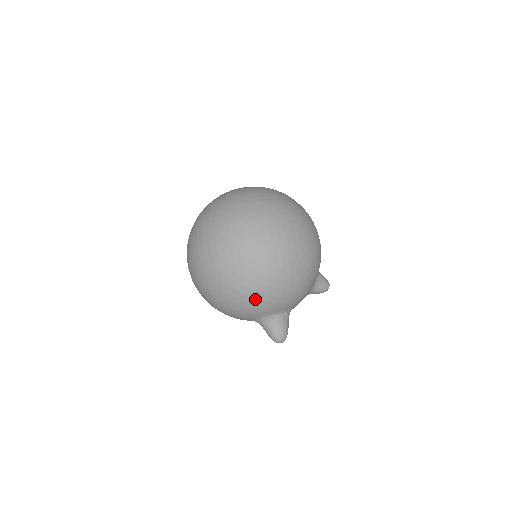
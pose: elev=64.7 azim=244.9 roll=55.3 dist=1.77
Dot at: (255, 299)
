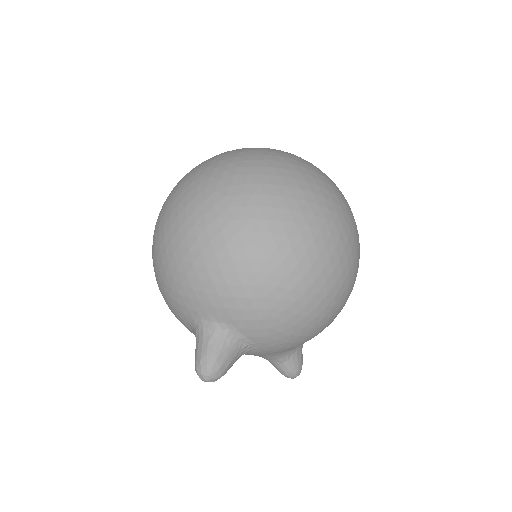
Dot at: (238, 278)
